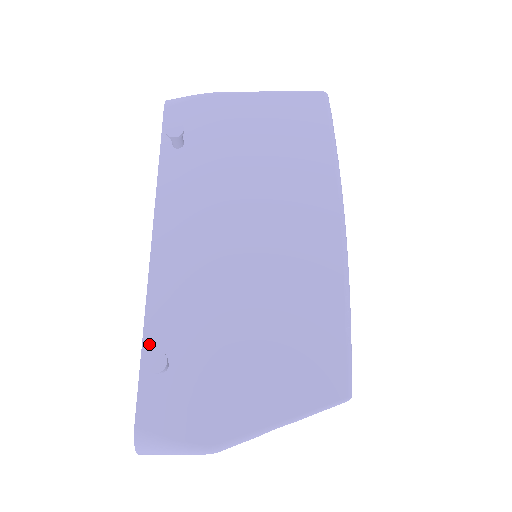
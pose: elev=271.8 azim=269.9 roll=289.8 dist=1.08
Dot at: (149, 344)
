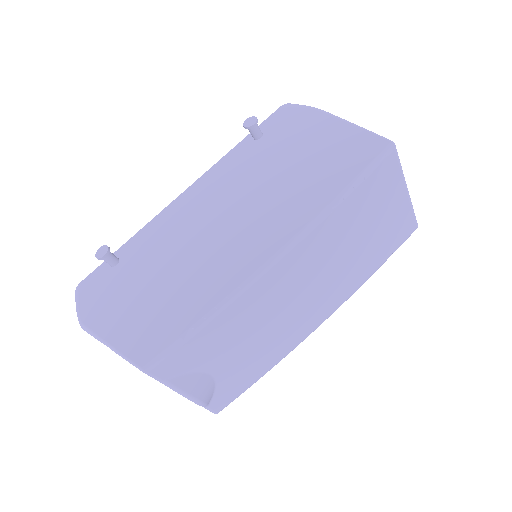
Dot at: (124, 247)
